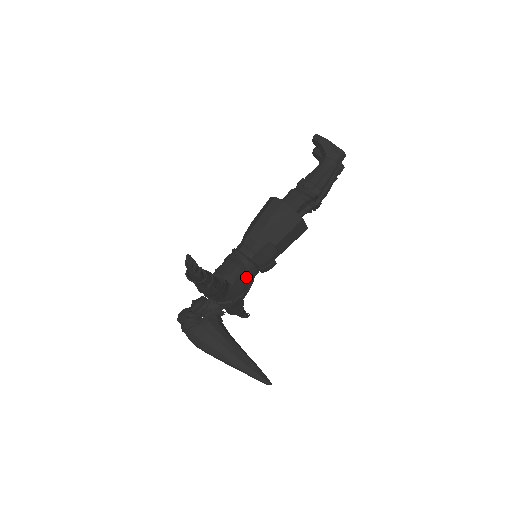
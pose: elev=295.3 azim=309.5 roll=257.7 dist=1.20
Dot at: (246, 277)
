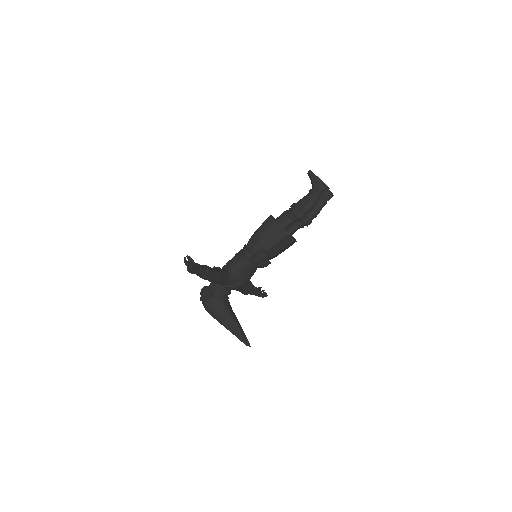
Dot at: (244, 270)
